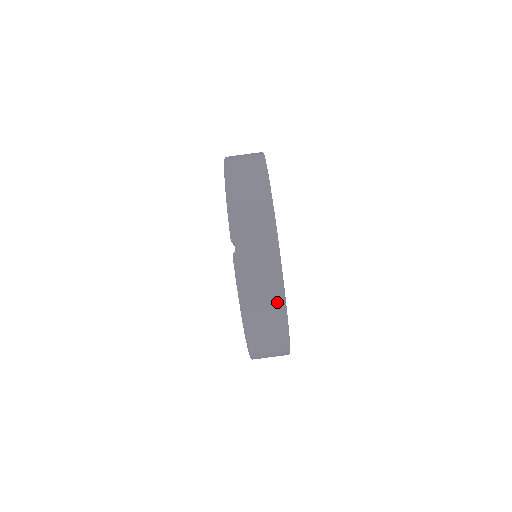
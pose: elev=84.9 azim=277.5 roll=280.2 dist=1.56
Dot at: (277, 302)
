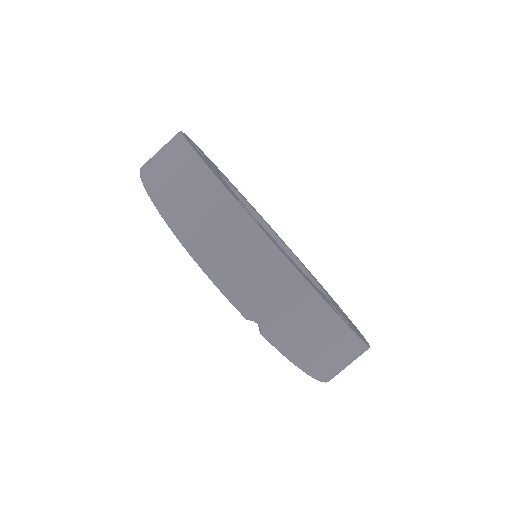
Dot at: (344, 340)
